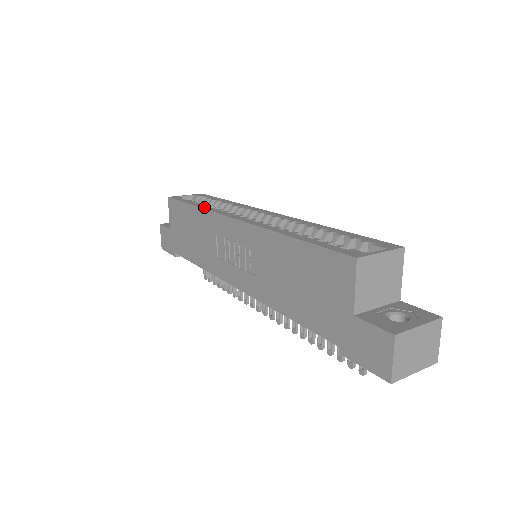
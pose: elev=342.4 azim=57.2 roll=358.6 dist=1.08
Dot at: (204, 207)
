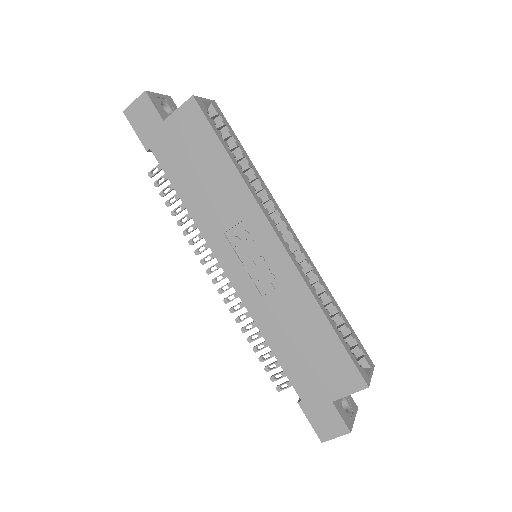
Dot at: (246, 180)
